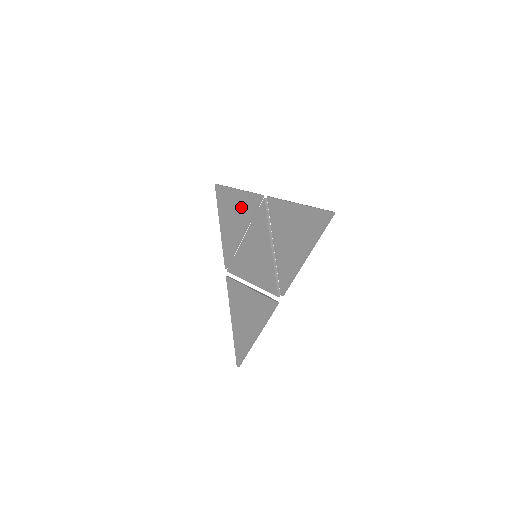
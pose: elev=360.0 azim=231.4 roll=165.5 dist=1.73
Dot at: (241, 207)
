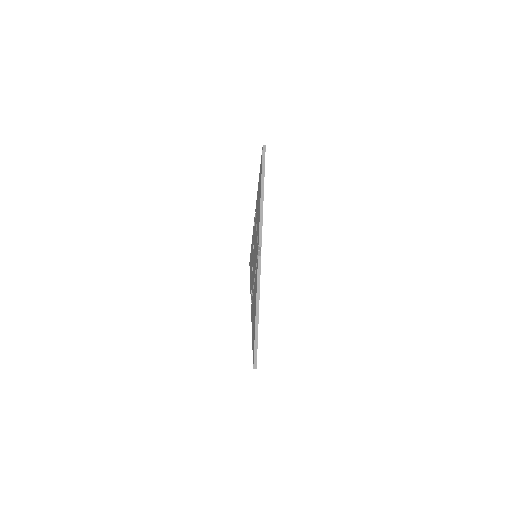
Dot at: (252, 244)
